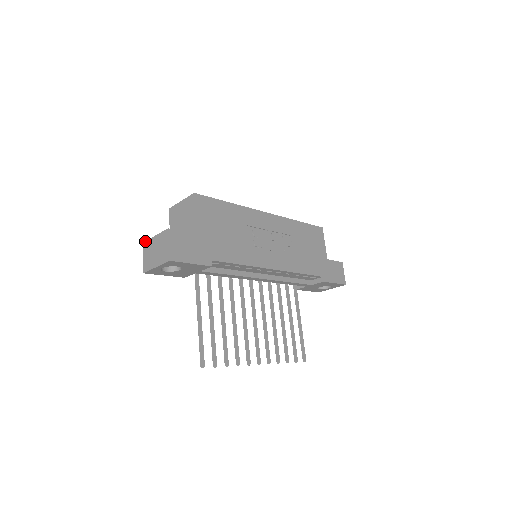
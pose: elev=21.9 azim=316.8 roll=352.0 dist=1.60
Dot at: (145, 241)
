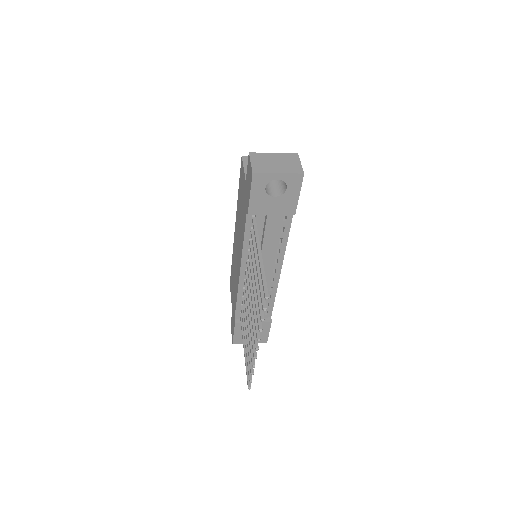
Dot at: (255, 152)
